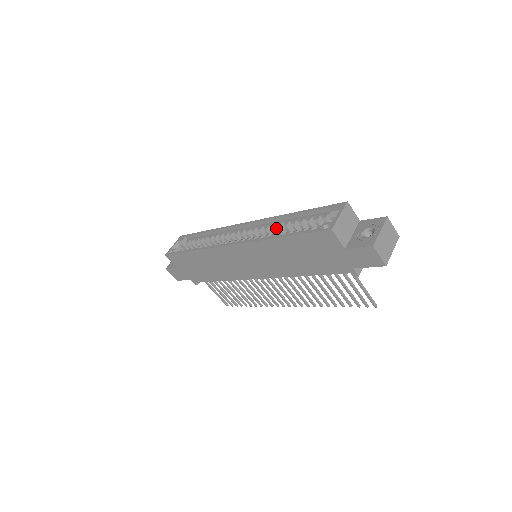
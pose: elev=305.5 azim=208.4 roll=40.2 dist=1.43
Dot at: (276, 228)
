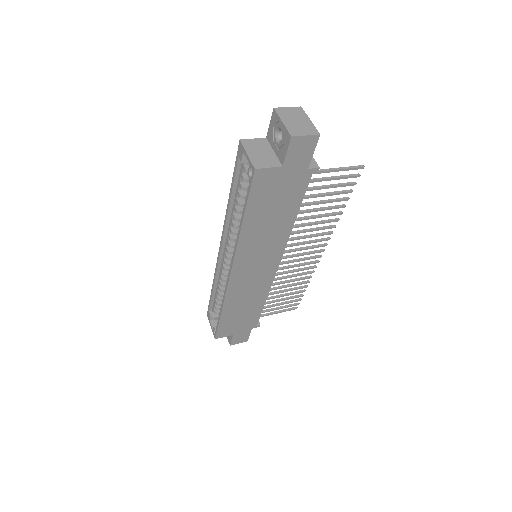
Dot at: (236, 223)
